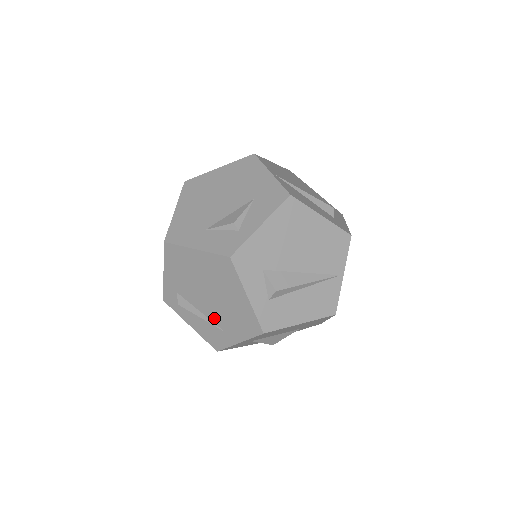
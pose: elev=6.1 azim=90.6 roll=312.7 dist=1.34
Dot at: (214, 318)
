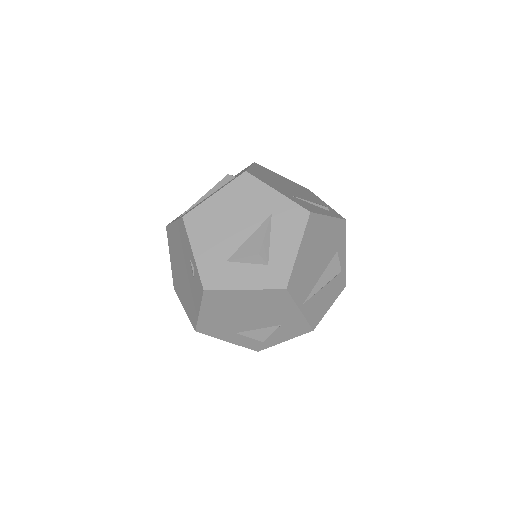
Dot at: occluded
